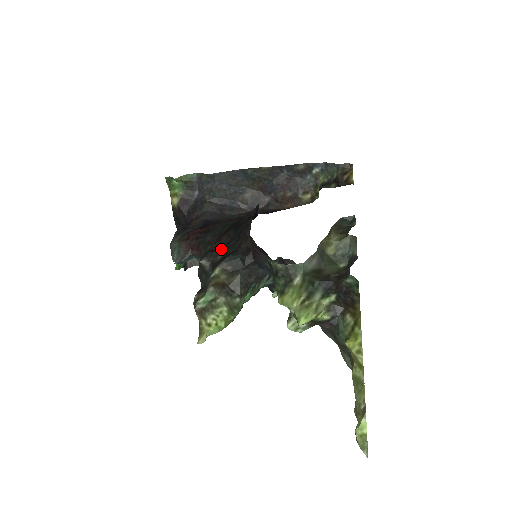
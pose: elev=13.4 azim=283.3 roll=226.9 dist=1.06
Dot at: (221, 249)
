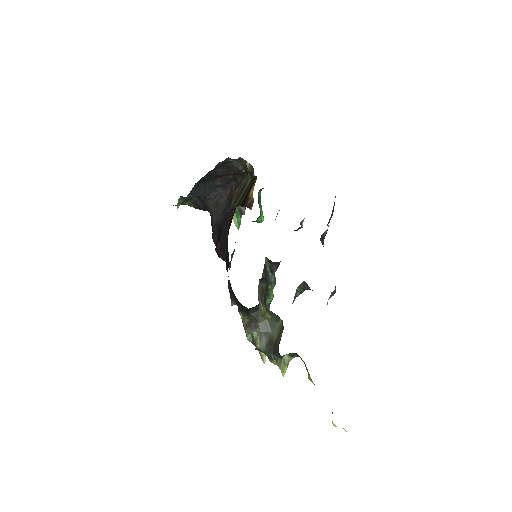
Dot at: (232, 294)
